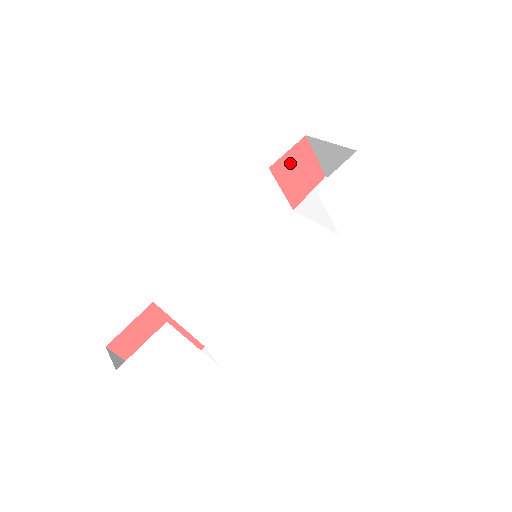
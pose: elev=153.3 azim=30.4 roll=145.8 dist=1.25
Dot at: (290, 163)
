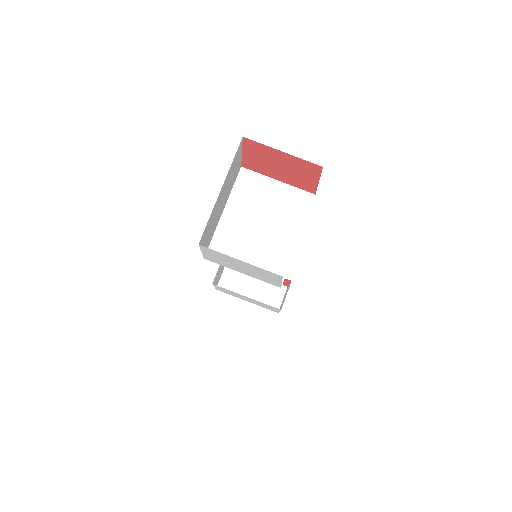
Dot at: (259, 160)
